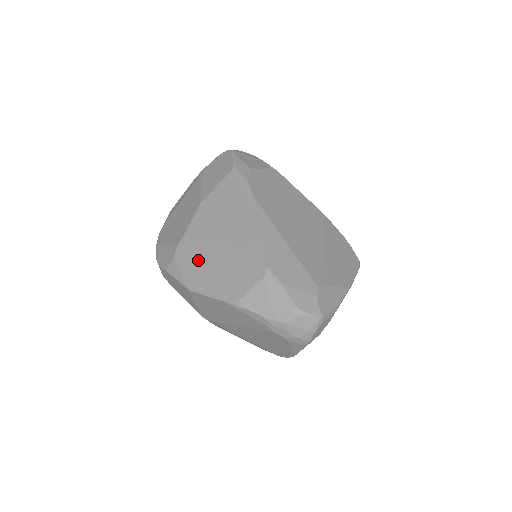
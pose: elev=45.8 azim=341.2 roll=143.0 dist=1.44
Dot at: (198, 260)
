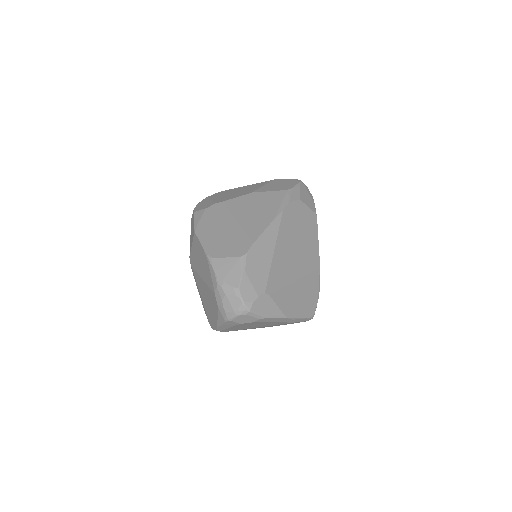
Dot at: (216, 220)
